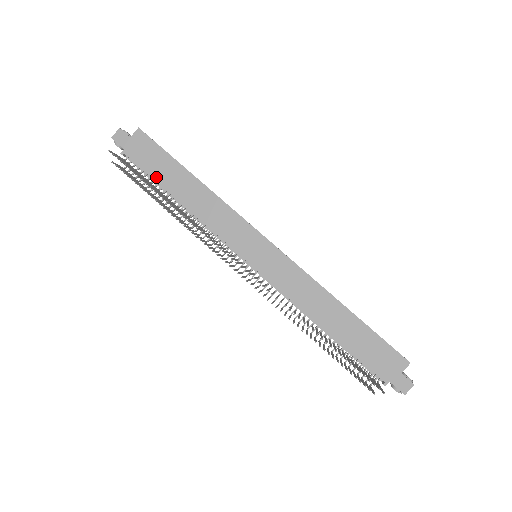
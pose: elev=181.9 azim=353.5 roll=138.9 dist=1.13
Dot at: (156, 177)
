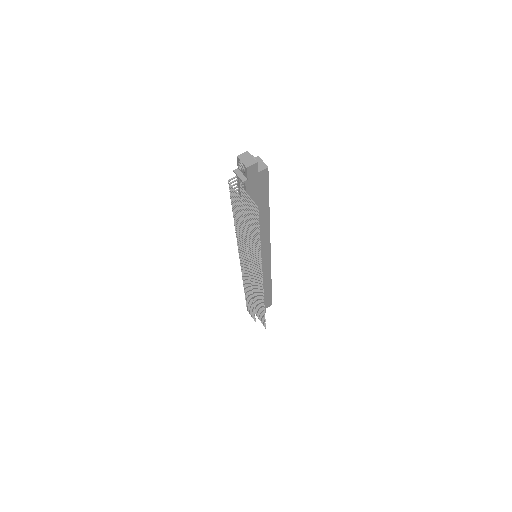
Dot at: occluded
